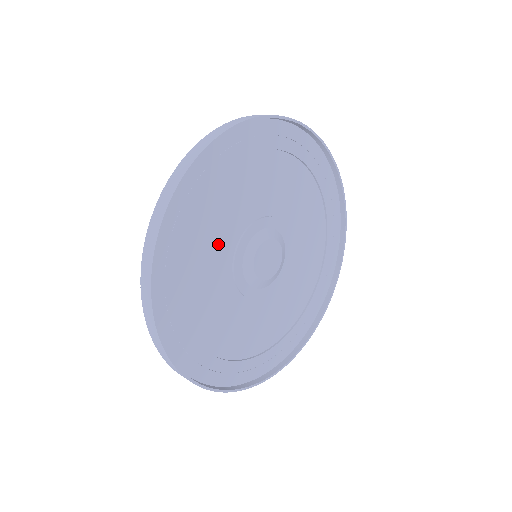
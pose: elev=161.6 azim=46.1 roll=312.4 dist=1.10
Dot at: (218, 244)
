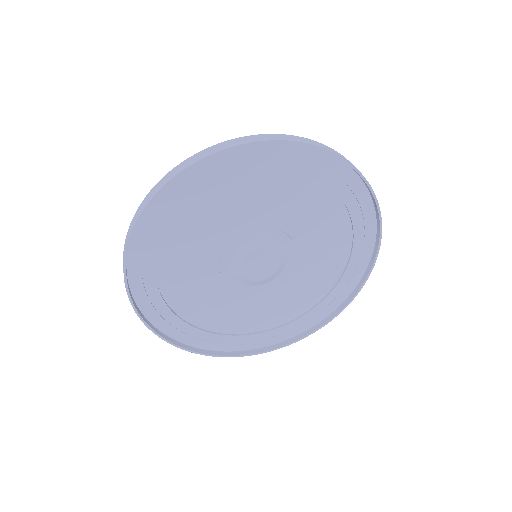
Dot at: (221, 224)
